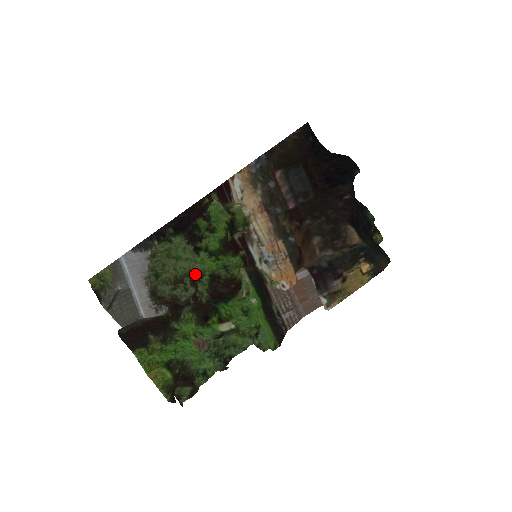
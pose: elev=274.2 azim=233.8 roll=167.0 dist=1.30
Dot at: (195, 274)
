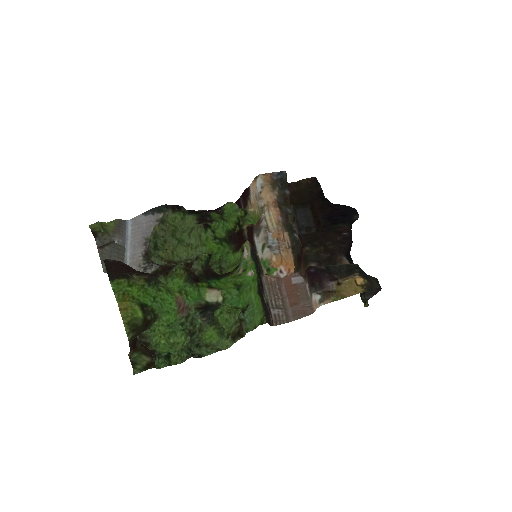
Dot at: occluded
